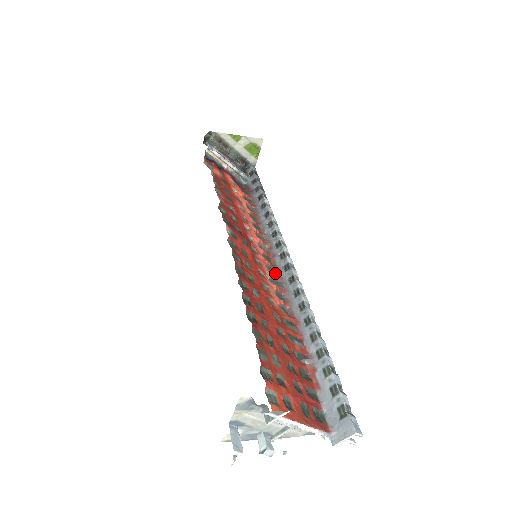
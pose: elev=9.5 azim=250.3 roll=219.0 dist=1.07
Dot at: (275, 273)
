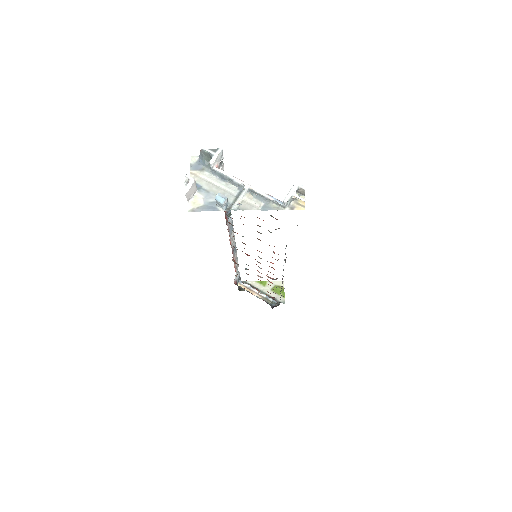
Dot at: occluded
